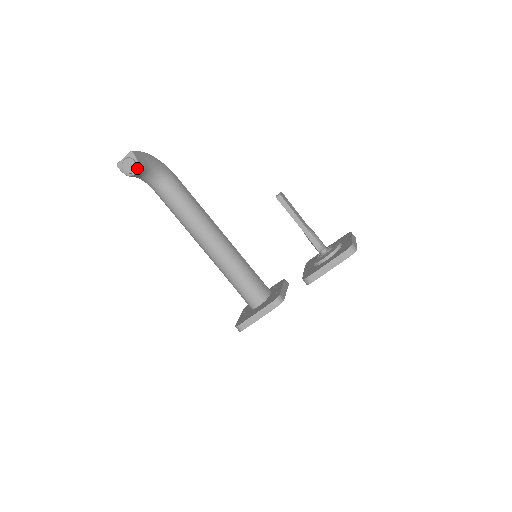
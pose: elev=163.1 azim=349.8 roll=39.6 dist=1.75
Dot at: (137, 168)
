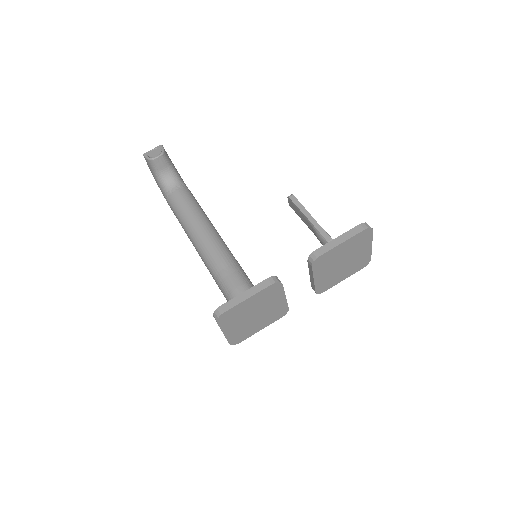
Dot at: (162, 153)
